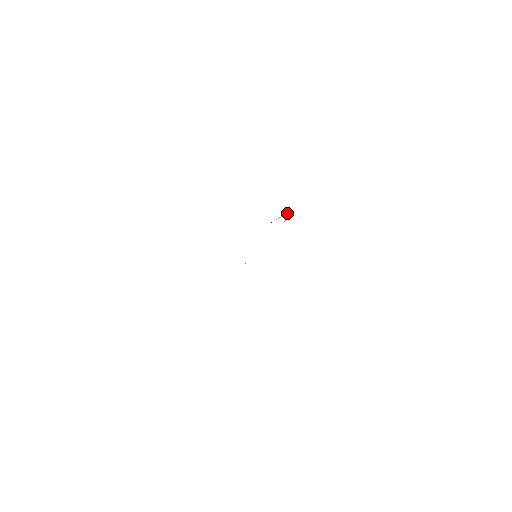
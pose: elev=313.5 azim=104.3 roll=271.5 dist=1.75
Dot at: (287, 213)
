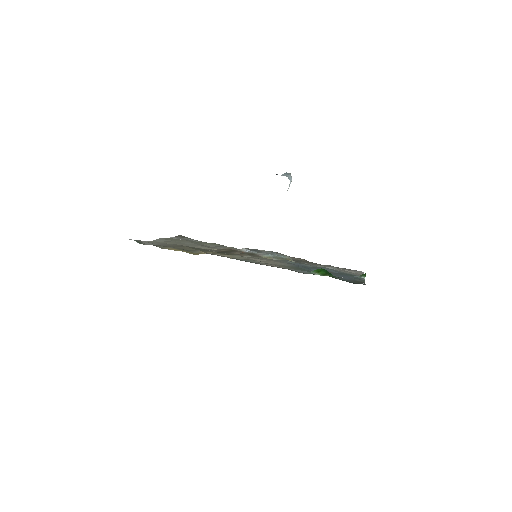
Dot at: (290, 177)
